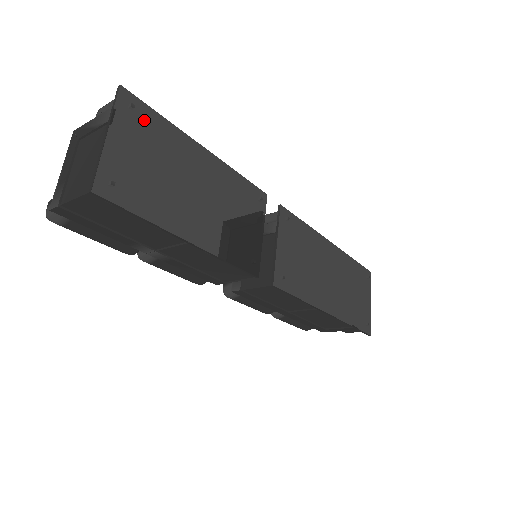
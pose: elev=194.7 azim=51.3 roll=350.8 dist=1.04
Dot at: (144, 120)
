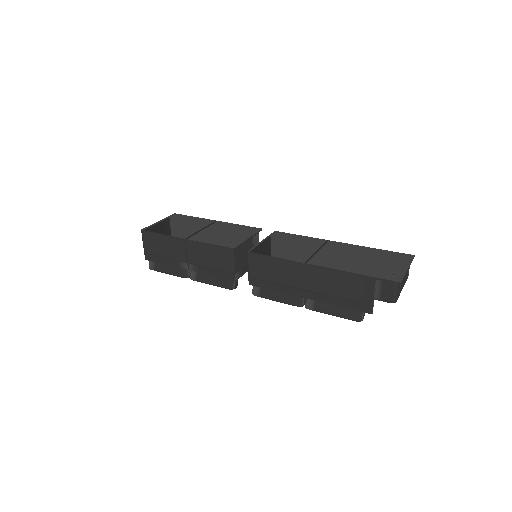
Dot at: (181, 218)
